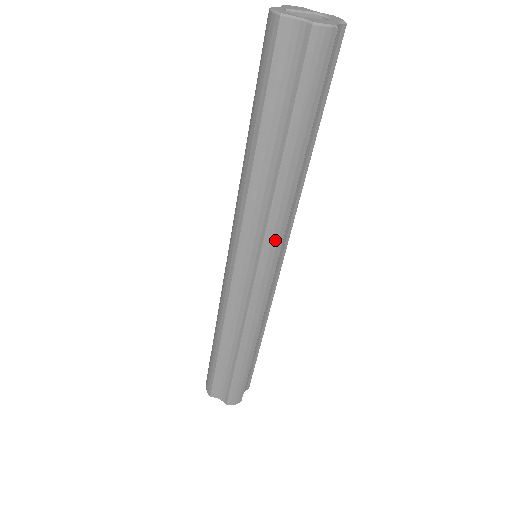
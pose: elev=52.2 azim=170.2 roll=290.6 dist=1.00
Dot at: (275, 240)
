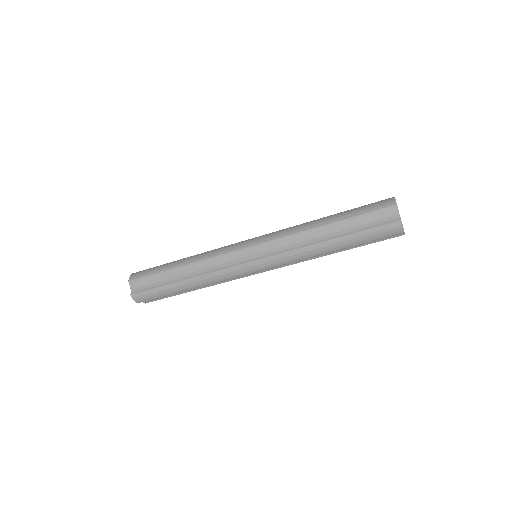
Dot at: occluded
